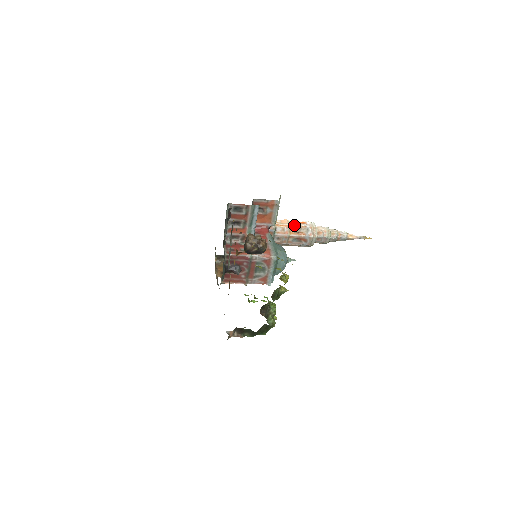
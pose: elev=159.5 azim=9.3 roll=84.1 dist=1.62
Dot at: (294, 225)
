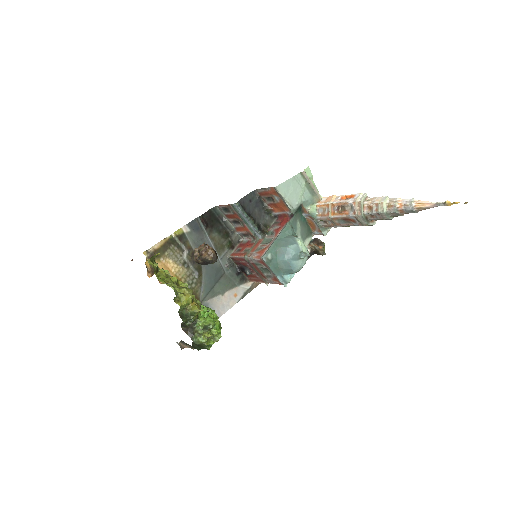
Dot at: (336, 203)
